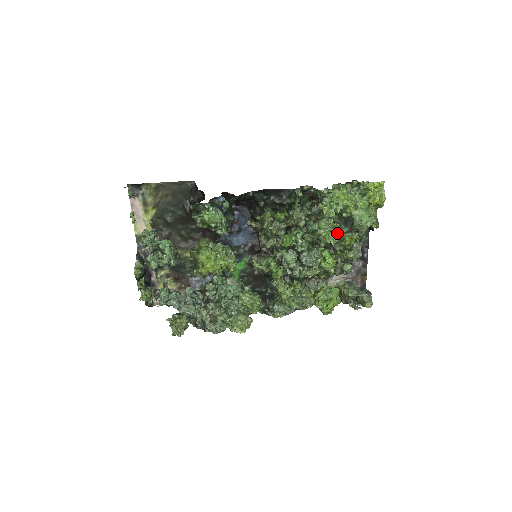
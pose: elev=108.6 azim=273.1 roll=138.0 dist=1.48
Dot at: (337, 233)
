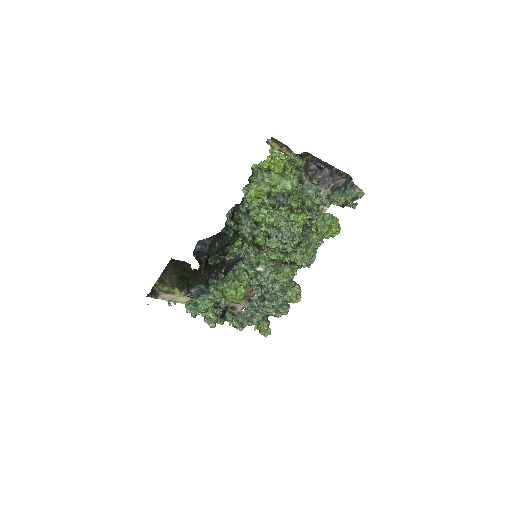
Dot at: (283, 208)
